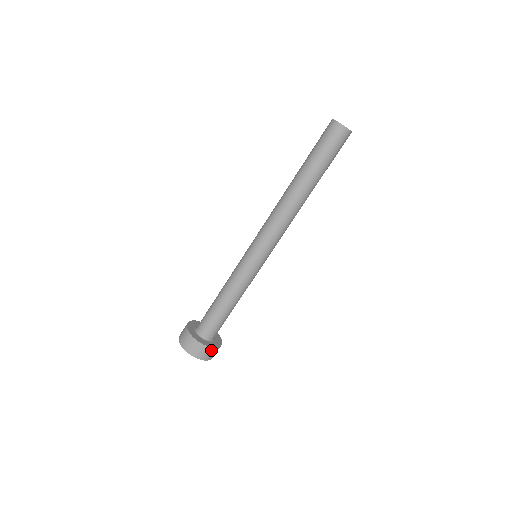
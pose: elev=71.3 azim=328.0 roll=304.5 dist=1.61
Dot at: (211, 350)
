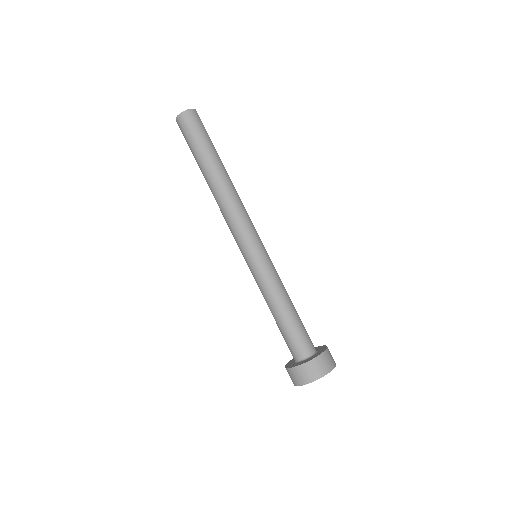
Dot at: (327, 354)
